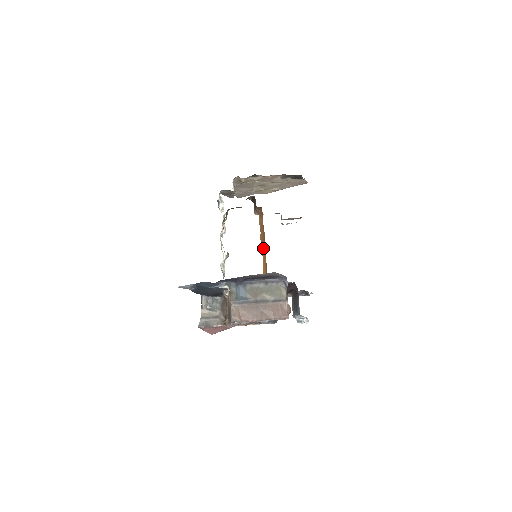
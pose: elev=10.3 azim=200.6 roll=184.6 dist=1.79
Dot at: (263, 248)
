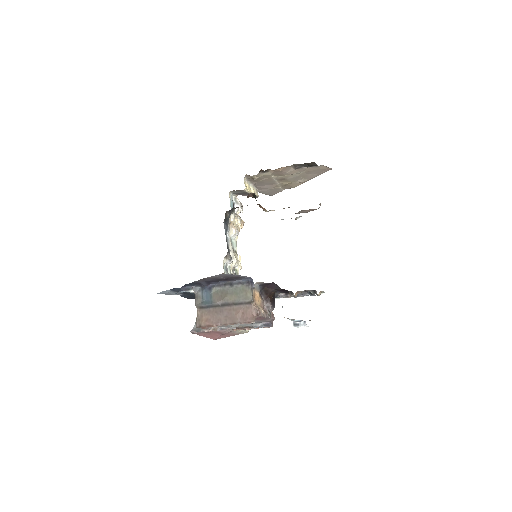
Dot at: occluded
